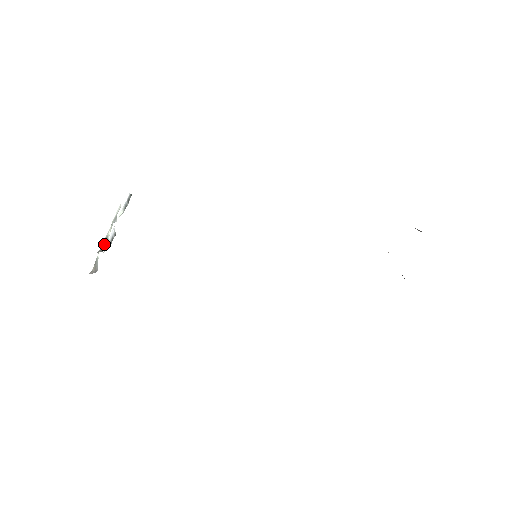
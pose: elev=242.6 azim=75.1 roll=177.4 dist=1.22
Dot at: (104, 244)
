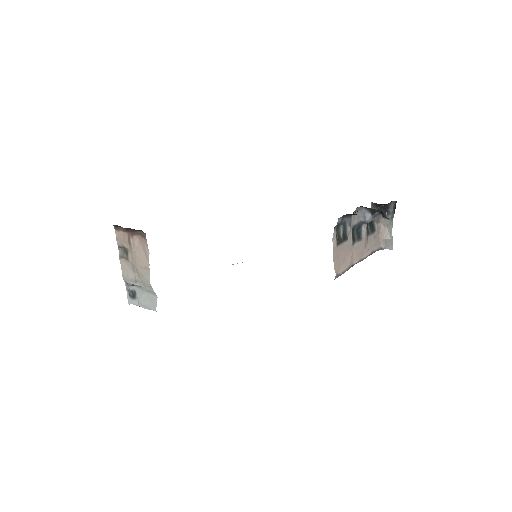
Dot at: occluded
